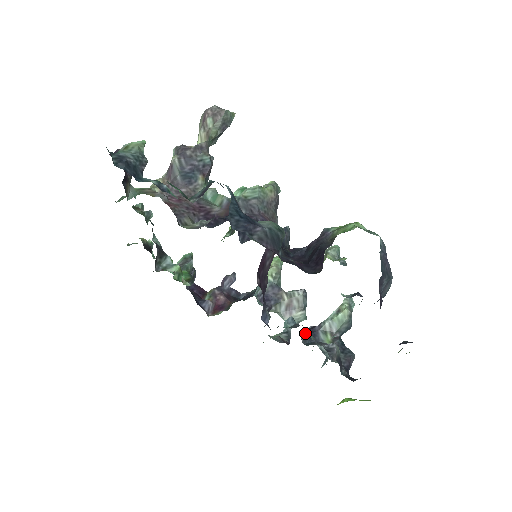
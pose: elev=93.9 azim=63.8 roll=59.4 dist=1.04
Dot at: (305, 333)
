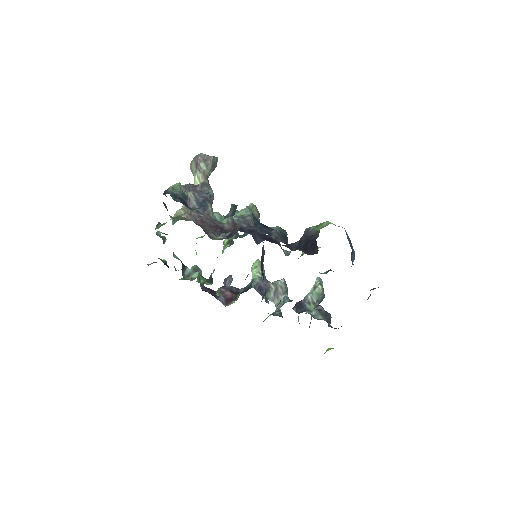
Dot at: (295, 306)
